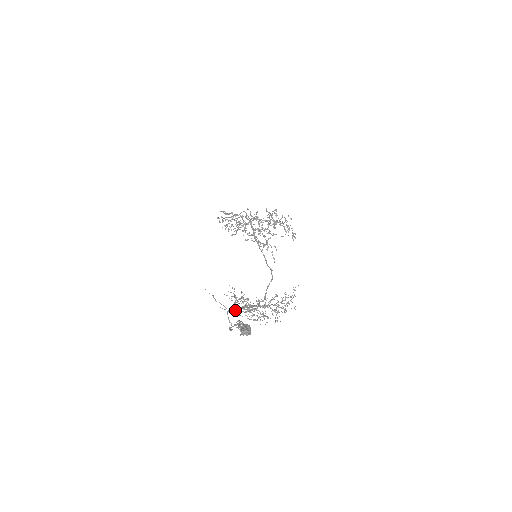
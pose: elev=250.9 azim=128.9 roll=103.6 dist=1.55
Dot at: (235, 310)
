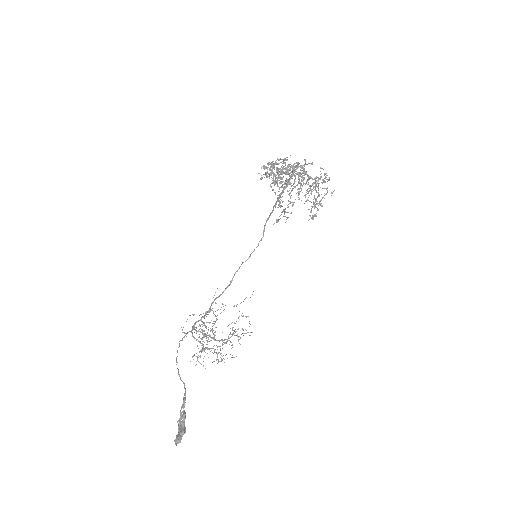
Dot at: (194, 329)
